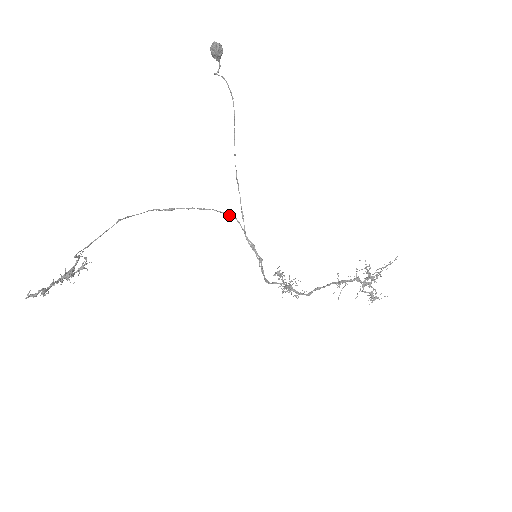
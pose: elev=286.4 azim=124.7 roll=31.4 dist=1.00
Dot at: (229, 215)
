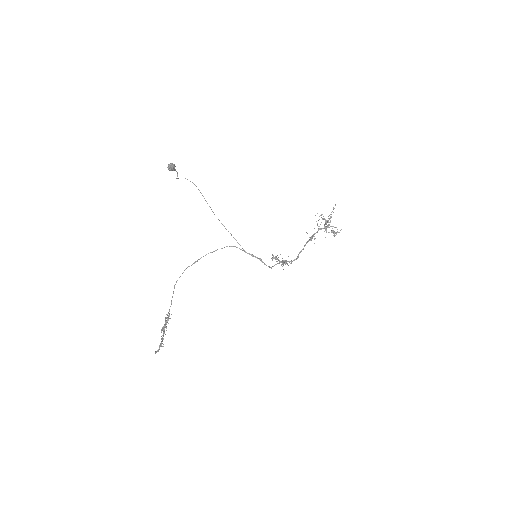
Dot at: occluded
